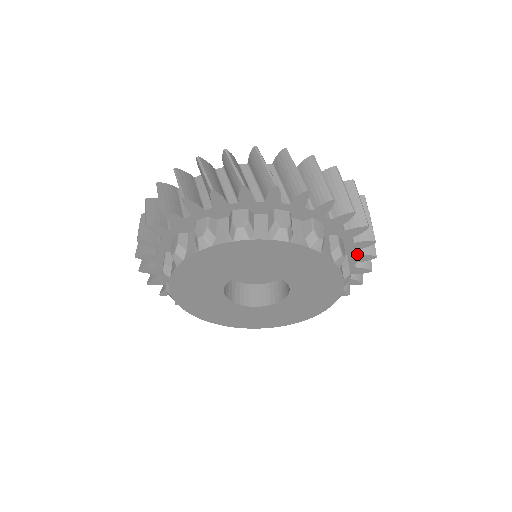
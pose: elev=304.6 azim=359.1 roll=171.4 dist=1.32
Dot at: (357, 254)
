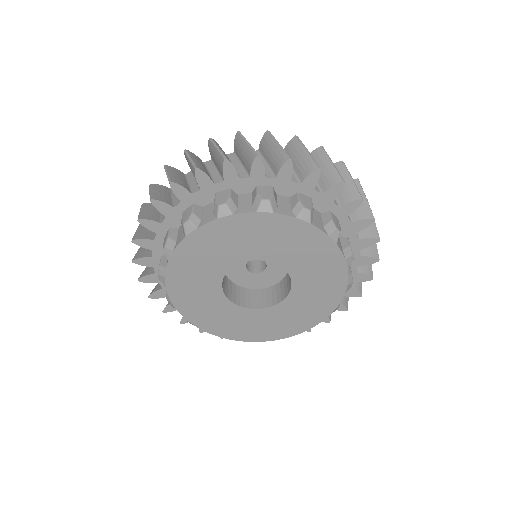
Dot at: (339, 206)
